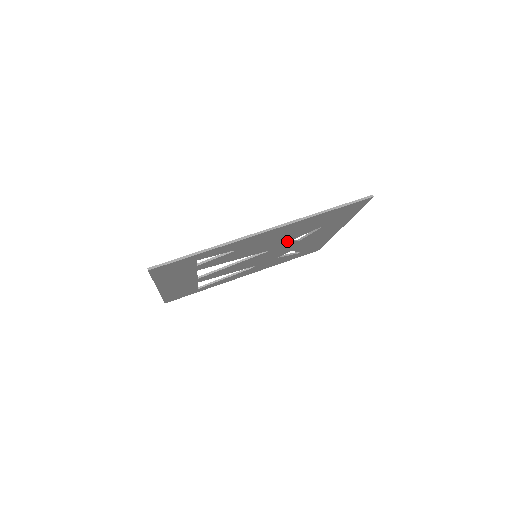
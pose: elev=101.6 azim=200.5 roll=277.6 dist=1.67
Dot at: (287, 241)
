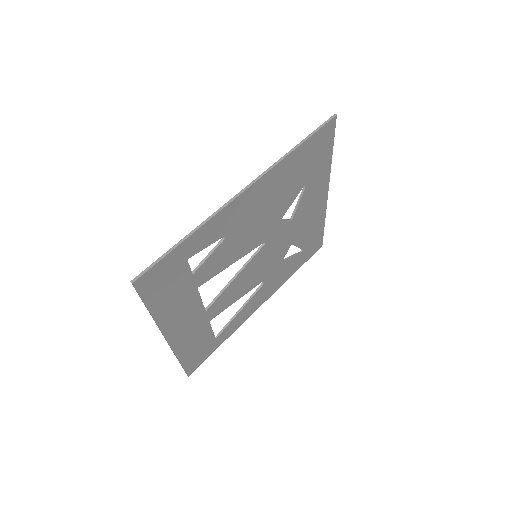
Dot at: (279, 219)
